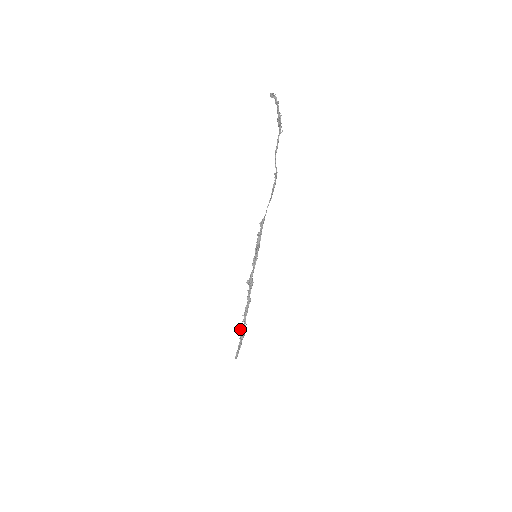
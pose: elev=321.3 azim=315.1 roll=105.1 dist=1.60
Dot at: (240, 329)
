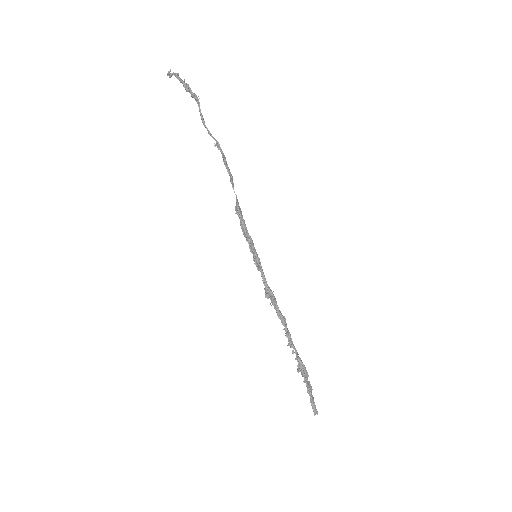
Dot at: (297, 368)
